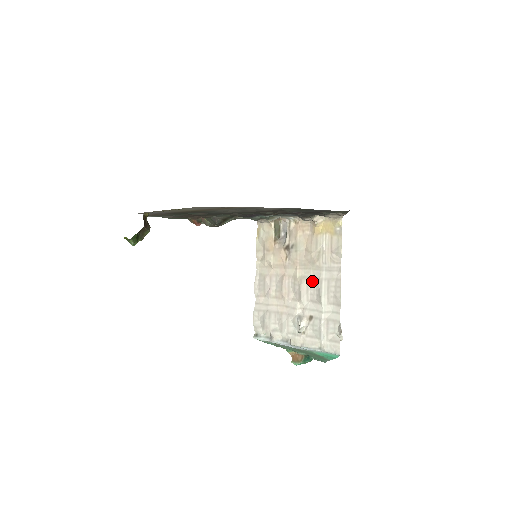
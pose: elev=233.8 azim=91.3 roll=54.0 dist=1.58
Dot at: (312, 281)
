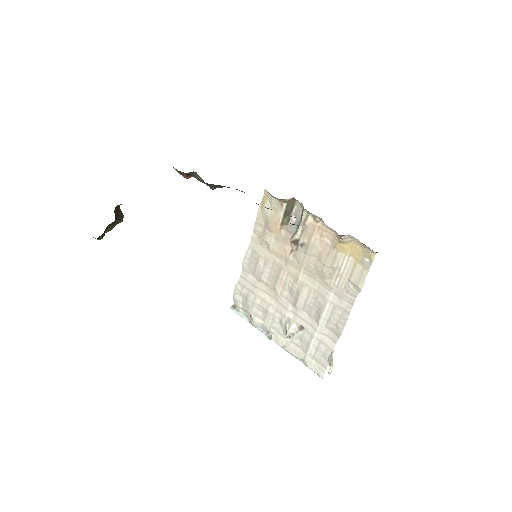
Dot at: (315, 295)
